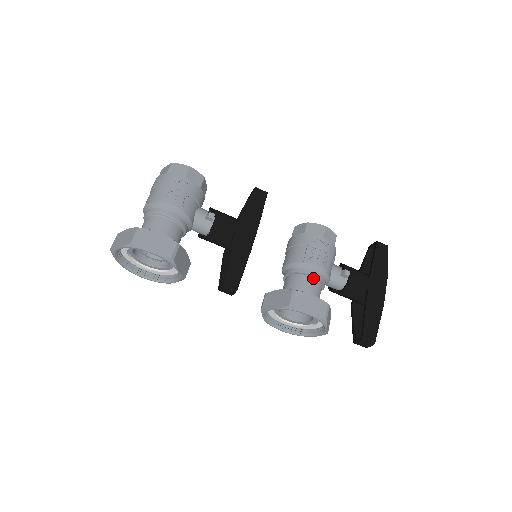
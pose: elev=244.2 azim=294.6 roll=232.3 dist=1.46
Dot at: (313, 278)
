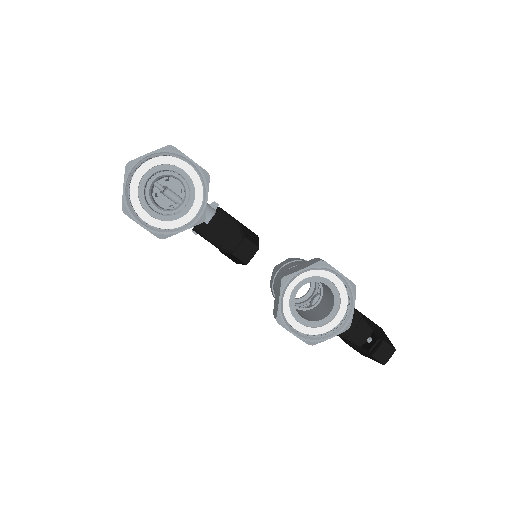
Dot at: occluded
